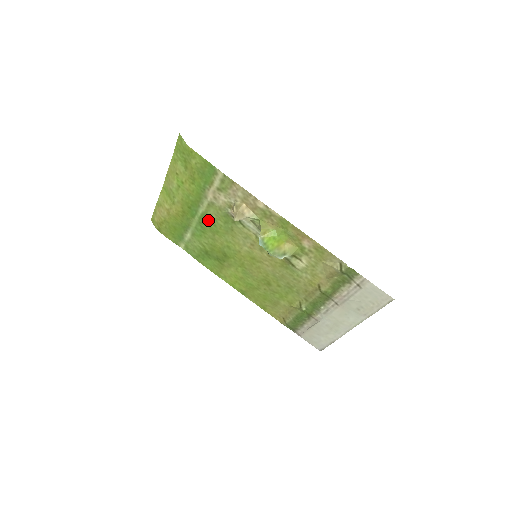
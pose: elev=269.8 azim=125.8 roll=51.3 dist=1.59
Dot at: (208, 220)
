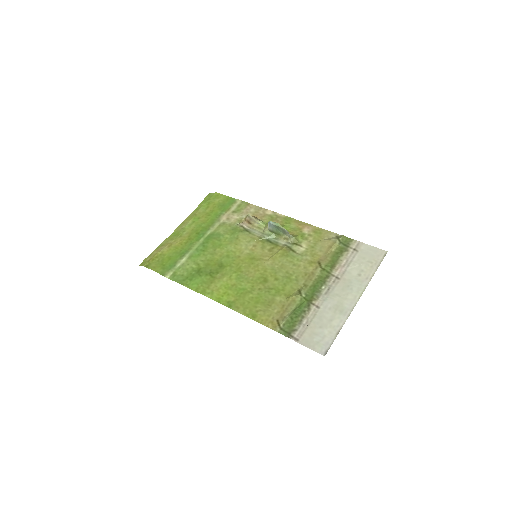
Dot at: (214, 238)
